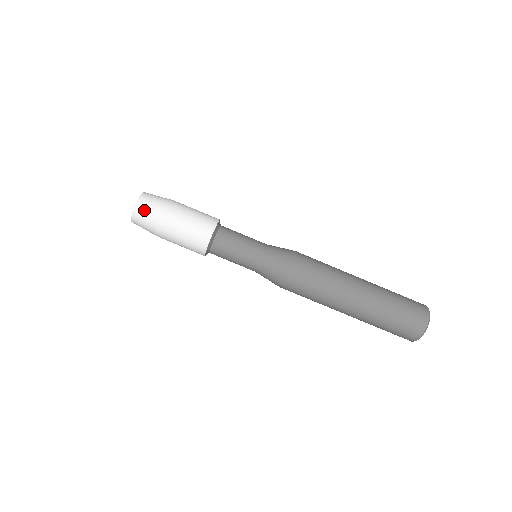
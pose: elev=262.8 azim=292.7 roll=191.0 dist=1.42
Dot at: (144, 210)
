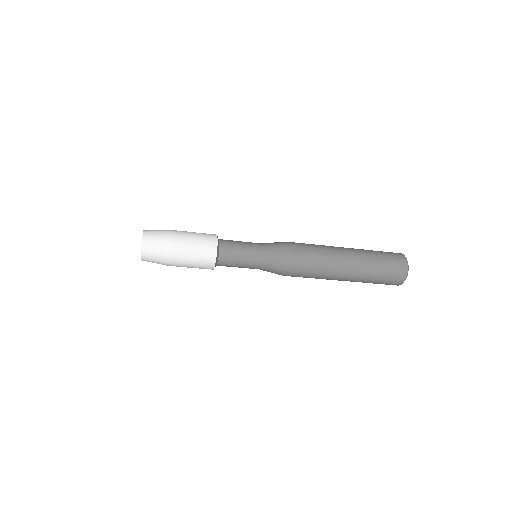
Dot at: (151, 251)
